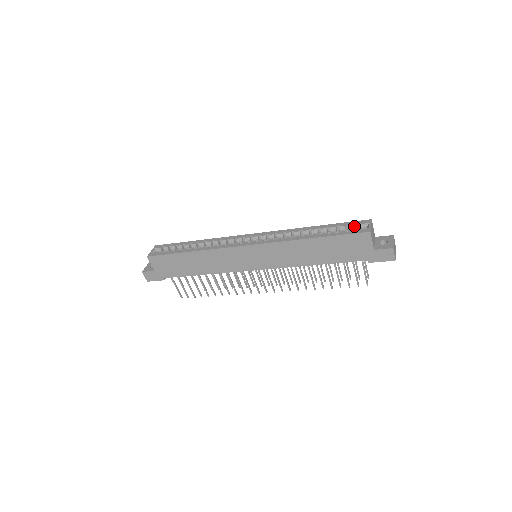
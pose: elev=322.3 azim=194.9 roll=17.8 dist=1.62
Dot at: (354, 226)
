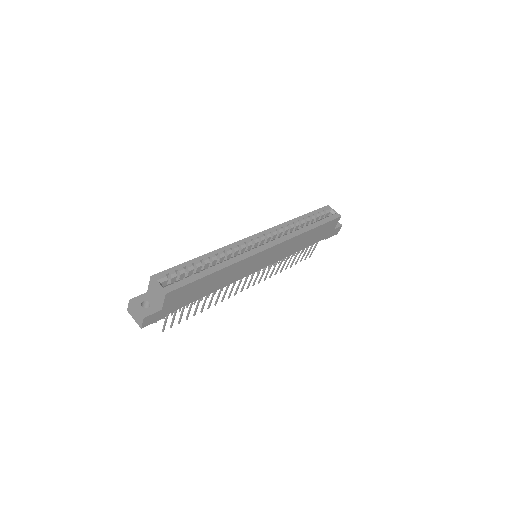
Dot at: (324, 213)
